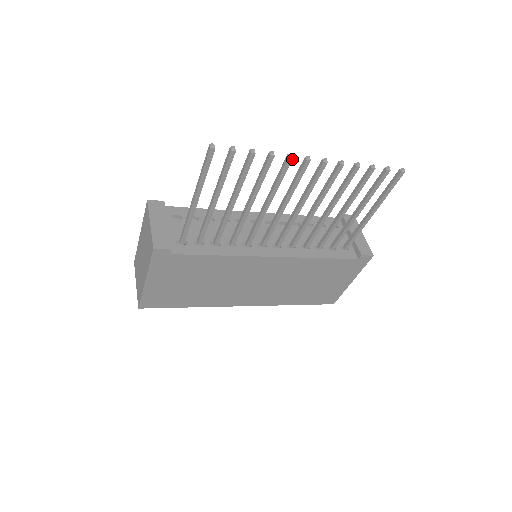
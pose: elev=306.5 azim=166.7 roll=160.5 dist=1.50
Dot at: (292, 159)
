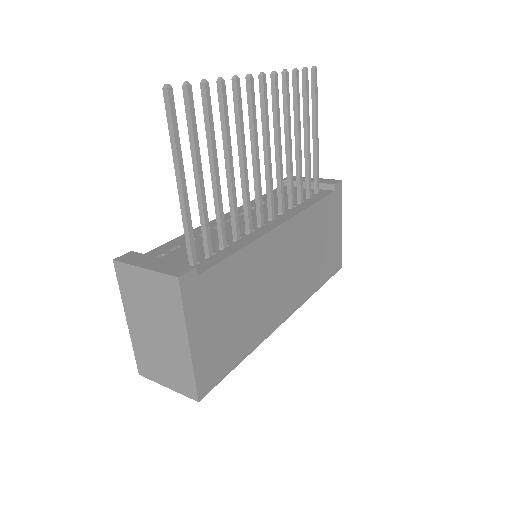
Dot at: (239, 80)
